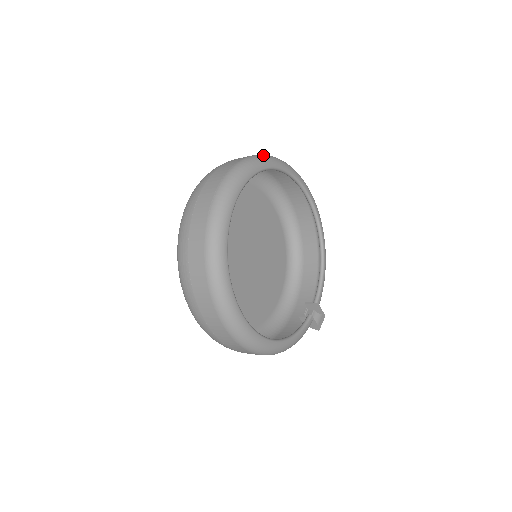
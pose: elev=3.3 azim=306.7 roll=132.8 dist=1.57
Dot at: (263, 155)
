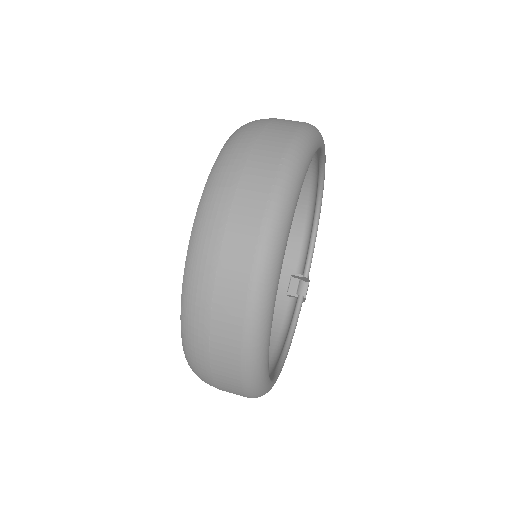
Dot at: (300, 142)
